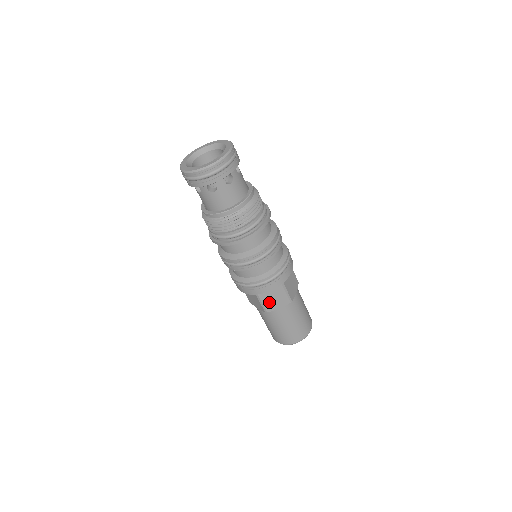
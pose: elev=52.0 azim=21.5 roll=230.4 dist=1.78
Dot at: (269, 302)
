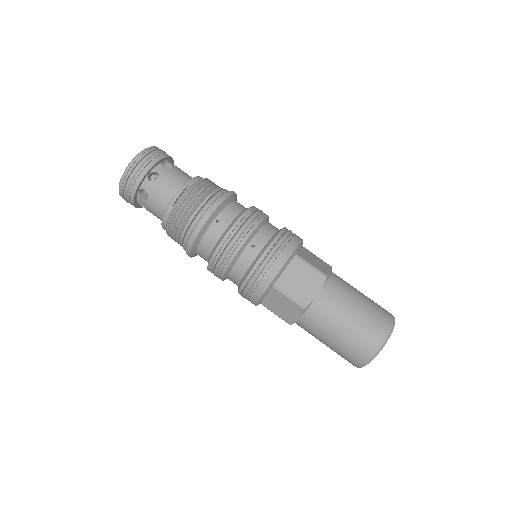
Dot at: (316, 265)
